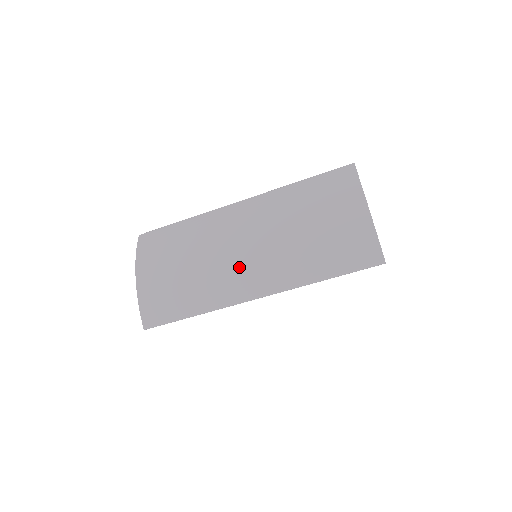
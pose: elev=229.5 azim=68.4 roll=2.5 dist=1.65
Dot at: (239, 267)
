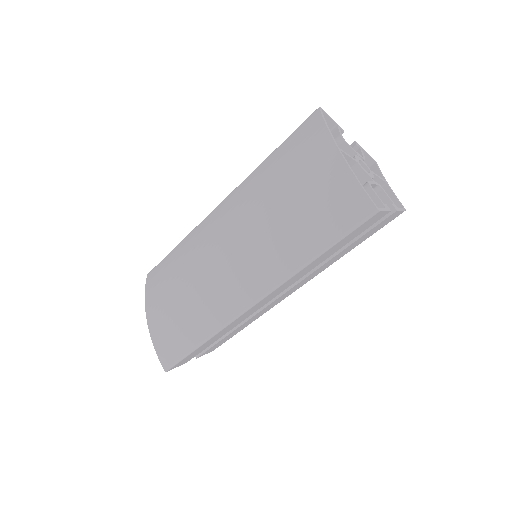
Dot at: (228, 275)
